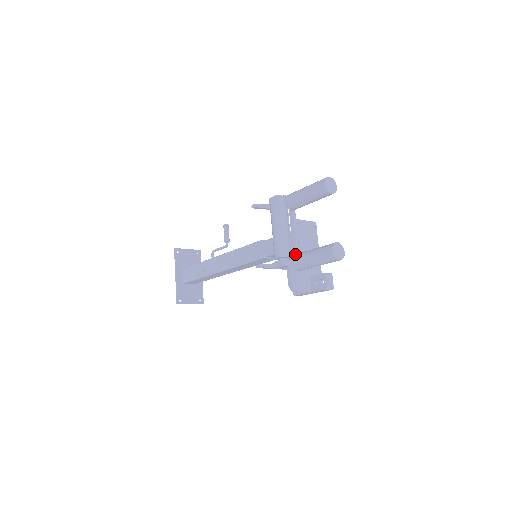
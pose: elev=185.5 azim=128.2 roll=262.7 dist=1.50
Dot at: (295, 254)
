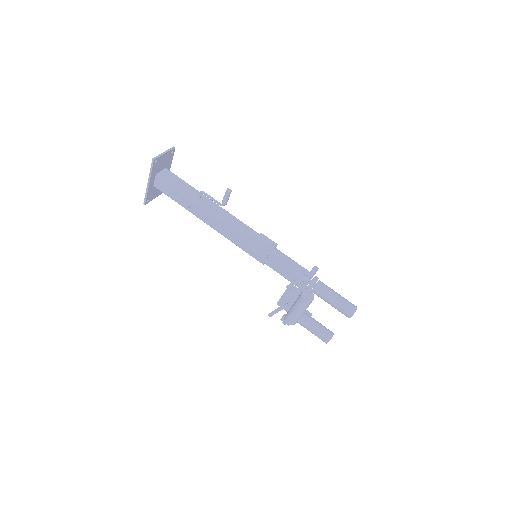
Dot at: occluded
